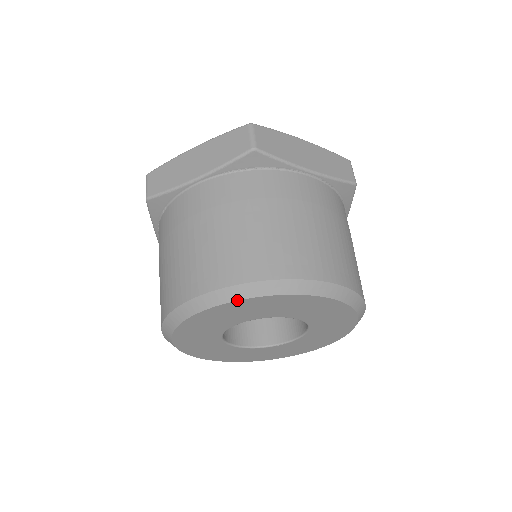
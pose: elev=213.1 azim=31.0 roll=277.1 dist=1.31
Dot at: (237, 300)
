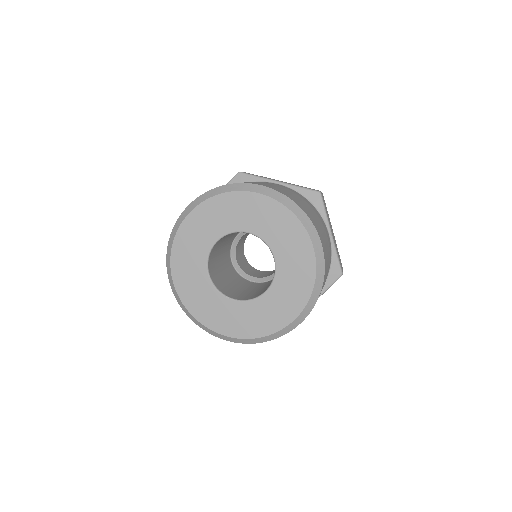
Dot at: (275, 199)
